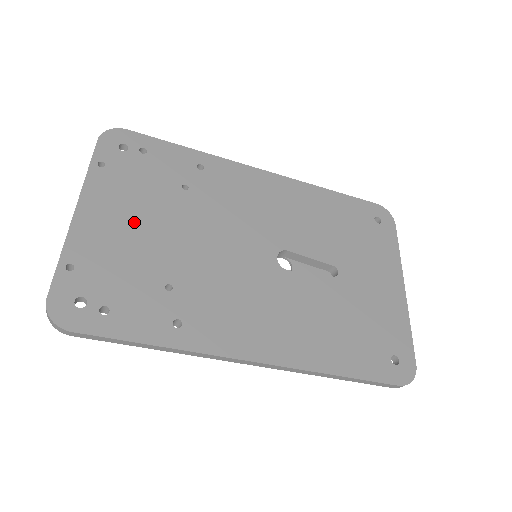
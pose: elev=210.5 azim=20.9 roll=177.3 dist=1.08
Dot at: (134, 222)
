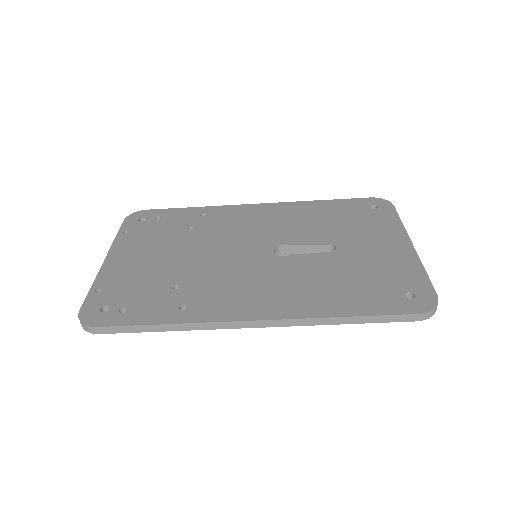
Dot at: (149, 256)
